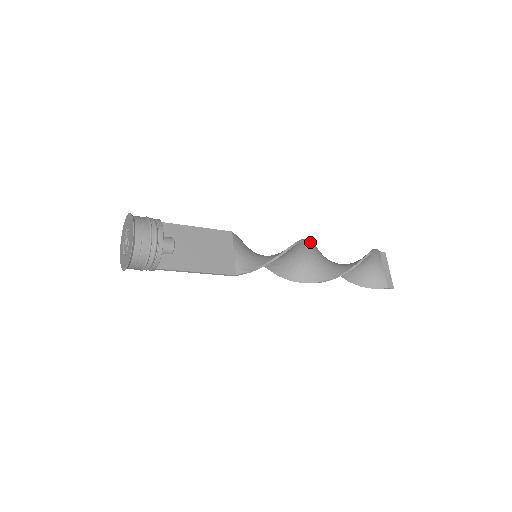
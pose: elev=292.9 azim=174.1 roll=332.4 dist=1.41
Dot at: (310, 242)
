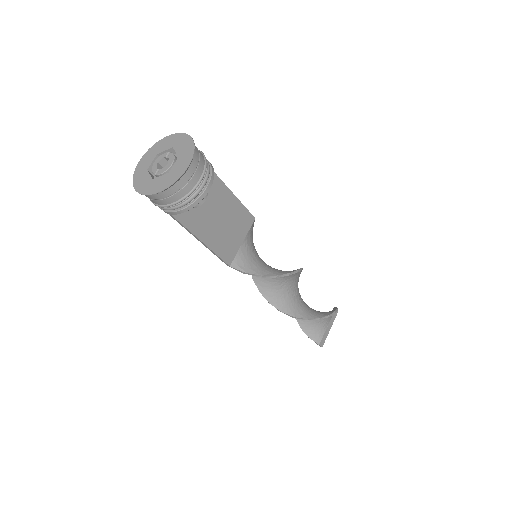
Dot at: occluded
